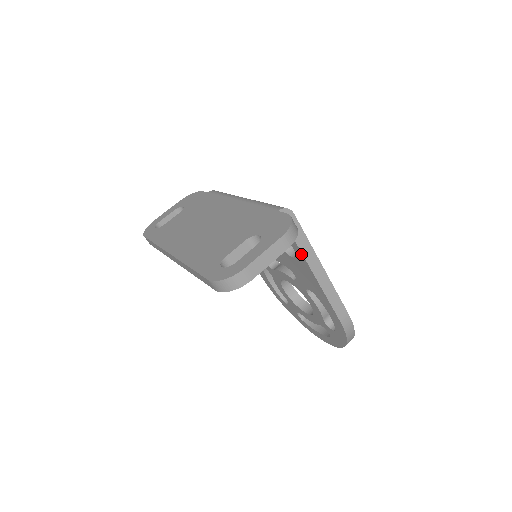
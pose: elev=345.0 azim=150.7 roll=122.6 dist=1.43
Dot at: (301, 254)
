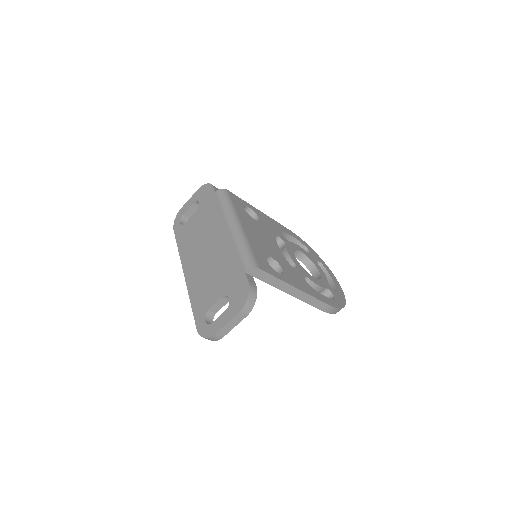
Dot at: (275, 286)
